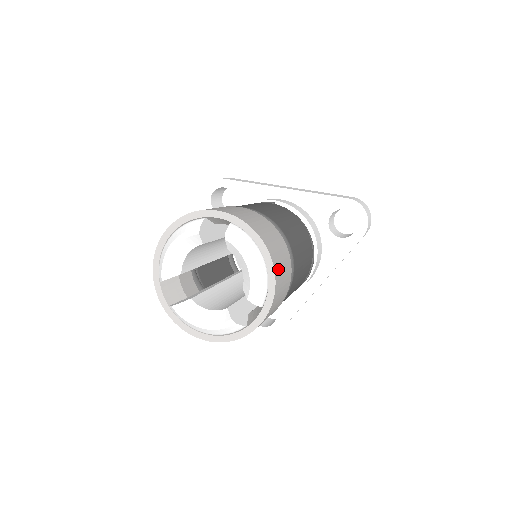
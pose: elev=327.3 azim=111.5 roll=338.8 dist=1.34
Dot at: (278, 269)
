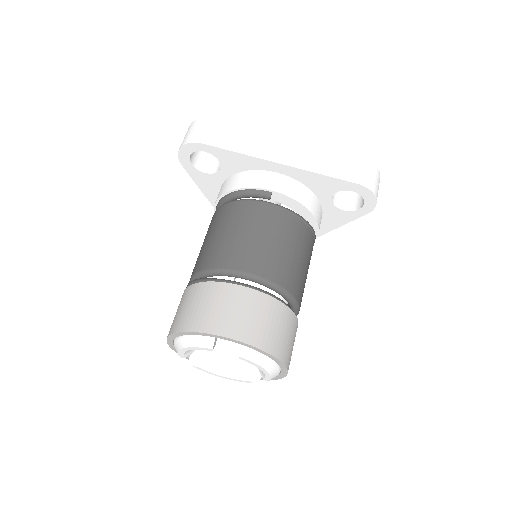
Dot at: (289, 358)
